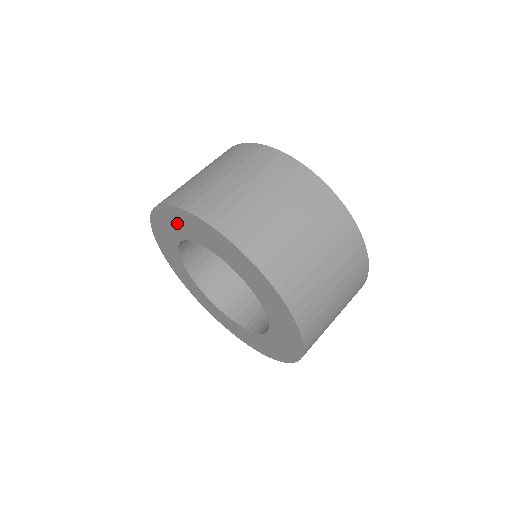
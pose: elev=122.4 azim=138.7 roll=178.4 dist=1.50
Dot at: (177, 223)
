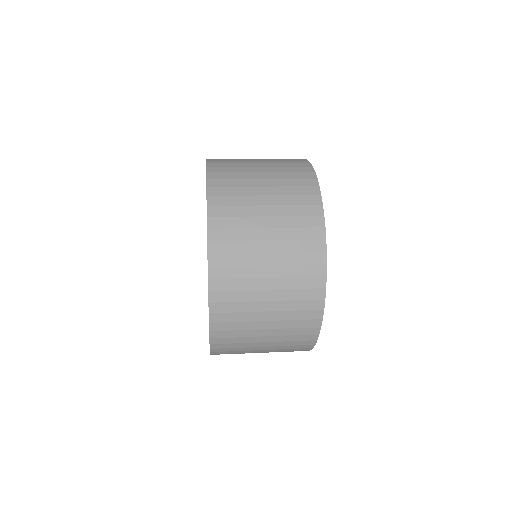
Dot at: occluded
